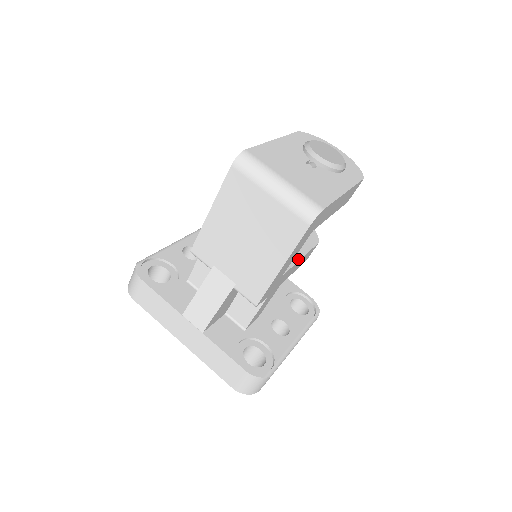
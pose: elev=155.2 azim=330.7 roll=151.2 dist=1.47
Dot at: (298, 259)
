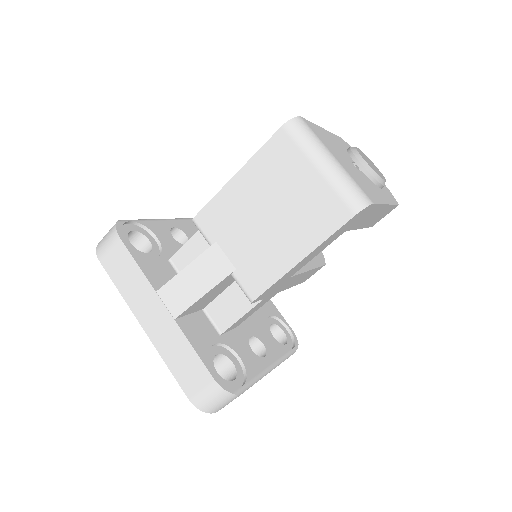
Dot at: (306, 269)
